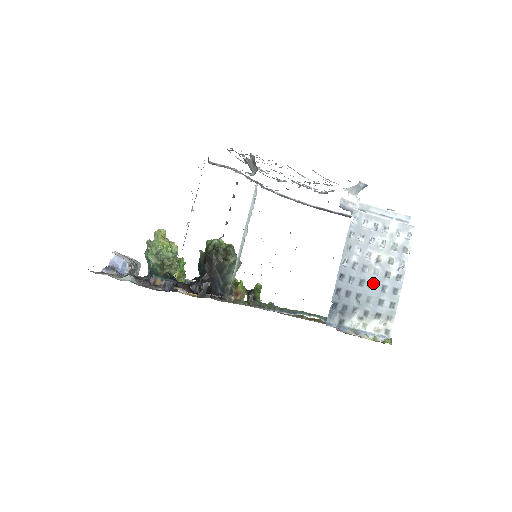
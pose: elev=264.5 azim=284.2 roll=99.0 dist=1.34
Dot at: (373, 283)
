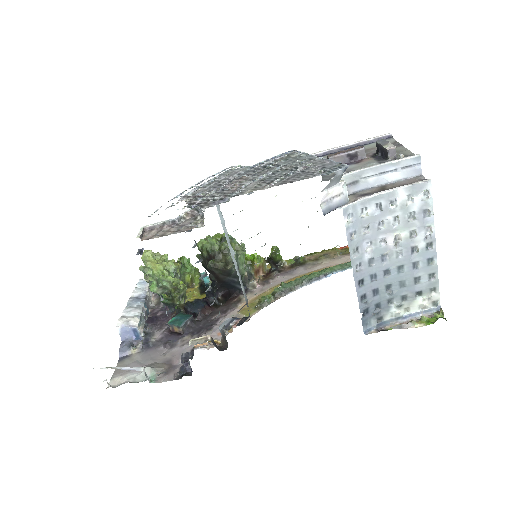
Dot at: (400, 266)
